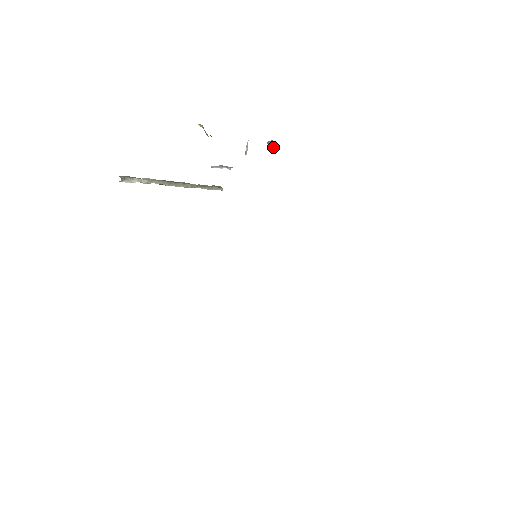
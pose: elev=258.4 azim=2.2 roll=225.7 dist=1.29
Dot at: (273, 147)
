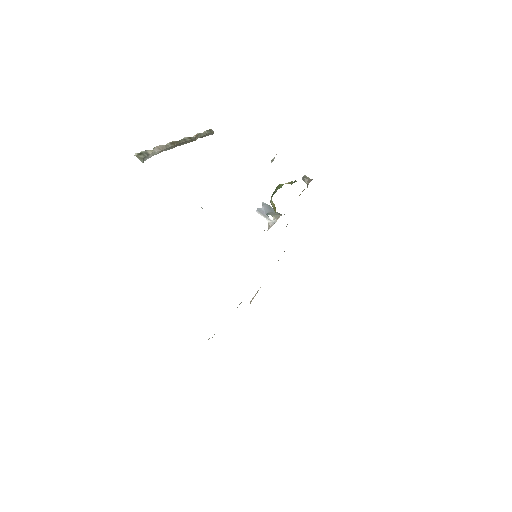
Dot at: (306, 183)
